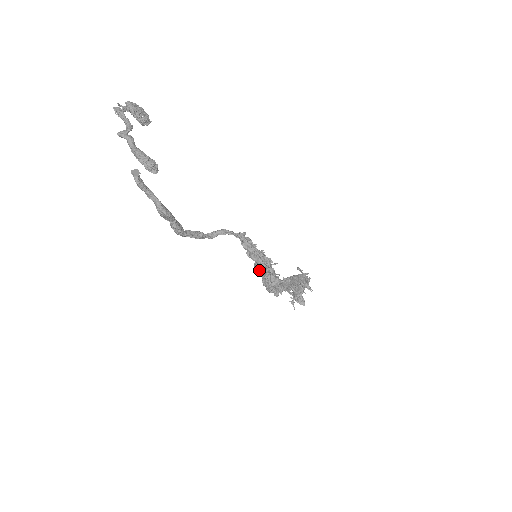
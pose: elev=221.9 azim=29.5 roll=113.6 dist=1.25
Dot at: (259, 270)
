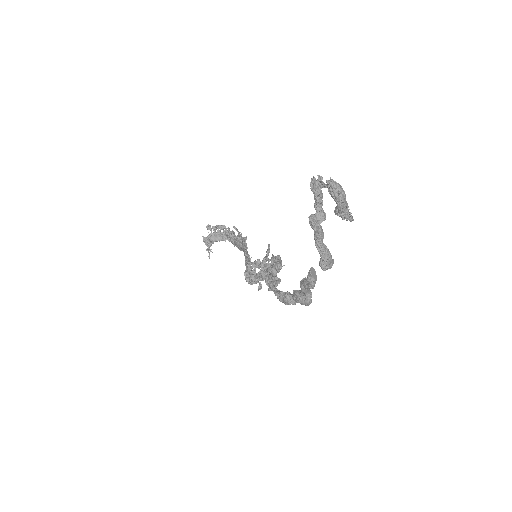
Dot at: occluded
